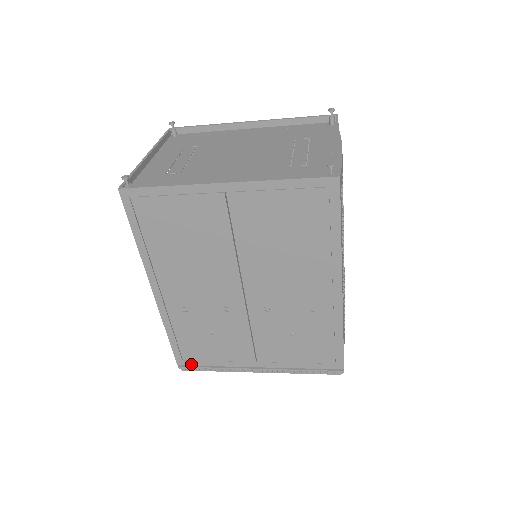
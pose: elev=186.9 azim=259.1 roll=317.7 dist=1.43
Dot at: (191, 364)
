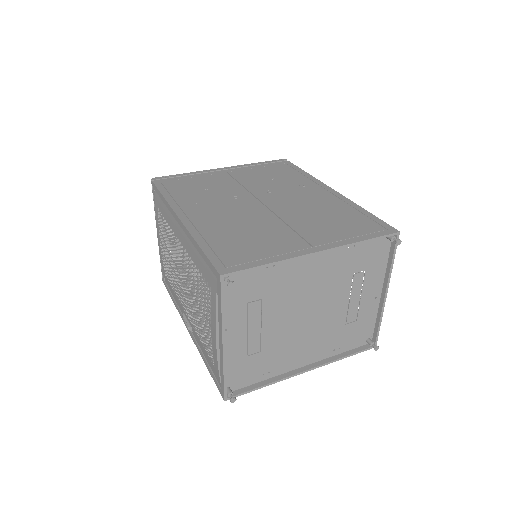
Dot at: occluded
